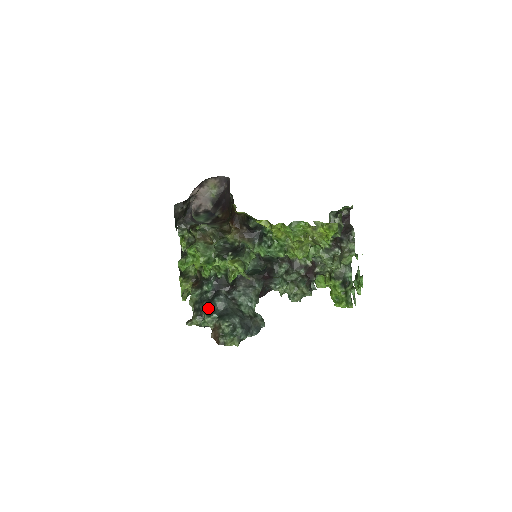
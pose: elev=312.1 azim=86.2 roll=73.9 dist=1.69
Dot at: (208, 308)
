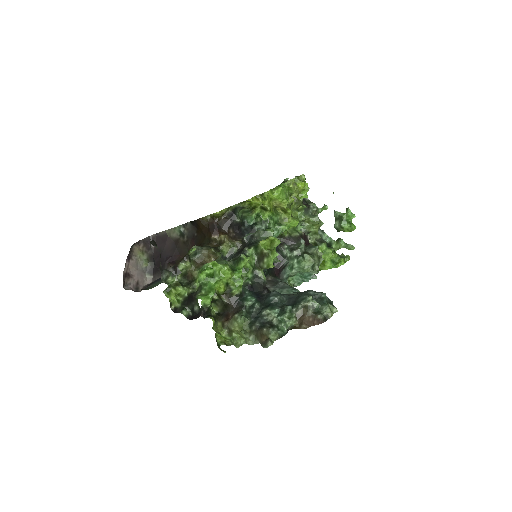
Dot at: (275, 308)
